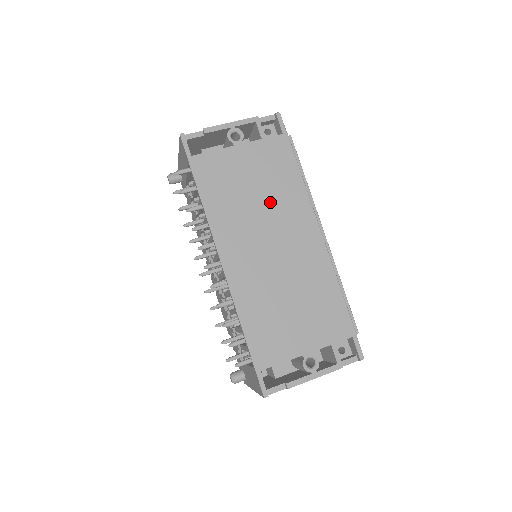
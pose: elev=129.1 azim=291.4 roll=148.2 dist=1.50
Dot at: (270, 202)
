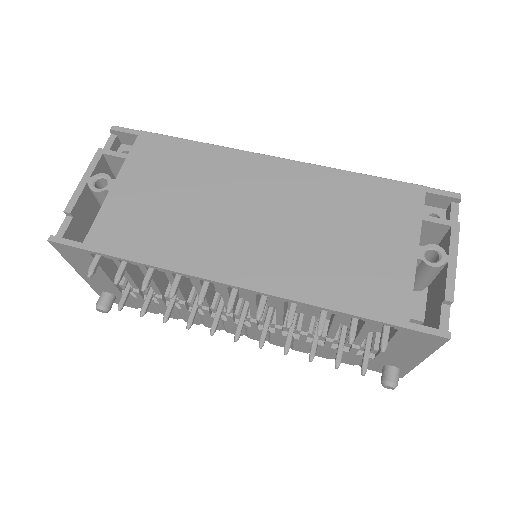
Dot at: (203, 190)
